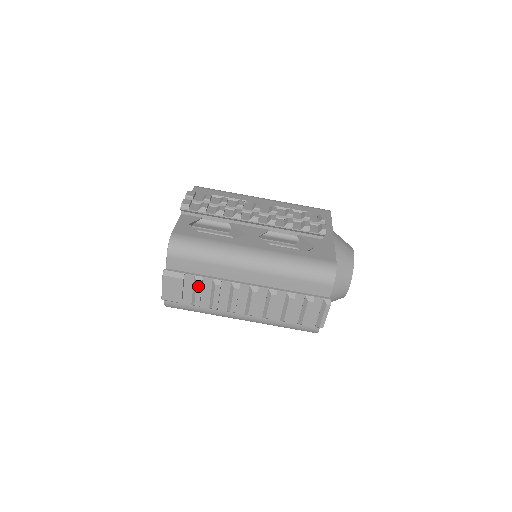
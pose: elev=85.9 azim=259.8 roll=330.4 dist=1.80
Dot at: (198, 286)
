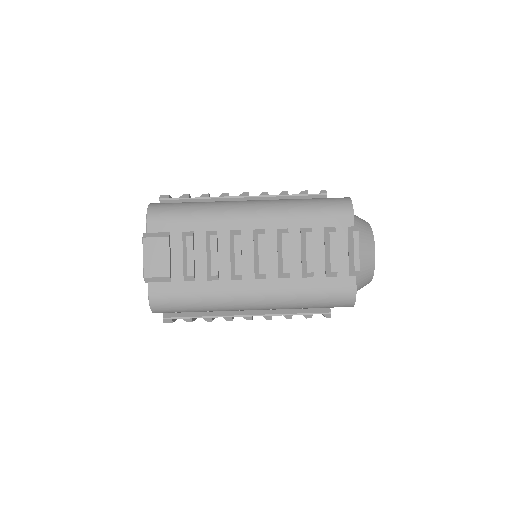
Dot at: (189, 244)
